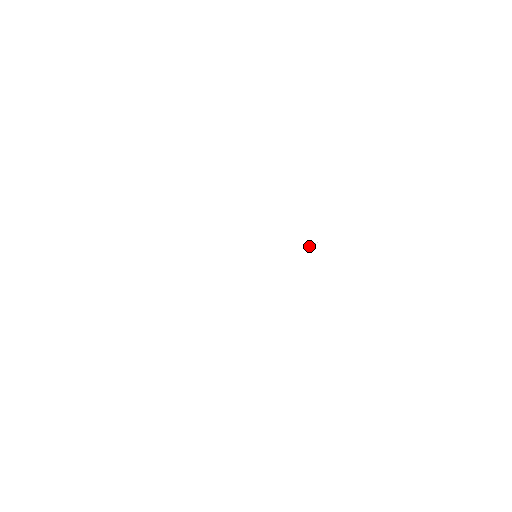
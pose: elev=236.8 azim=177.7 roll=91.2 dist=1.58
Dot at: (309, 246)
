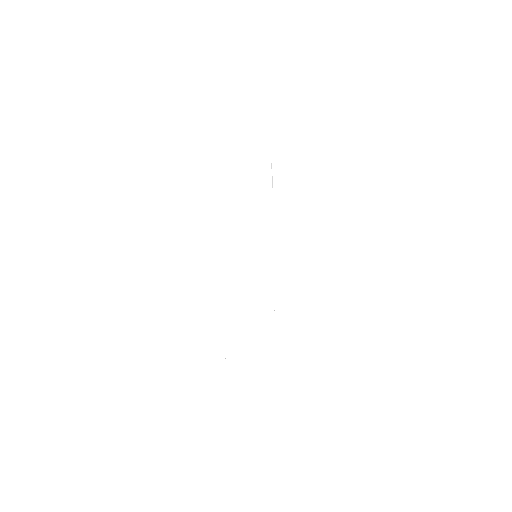
Dot at: (272, 182)
